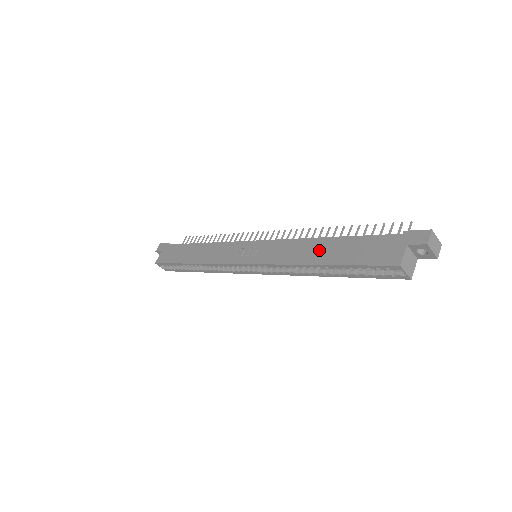
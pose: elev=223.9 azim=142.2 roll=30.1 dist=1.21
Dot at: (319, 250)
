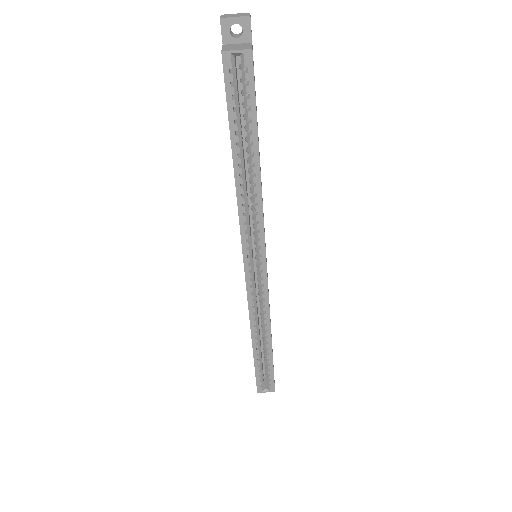
Dot at: occluded
